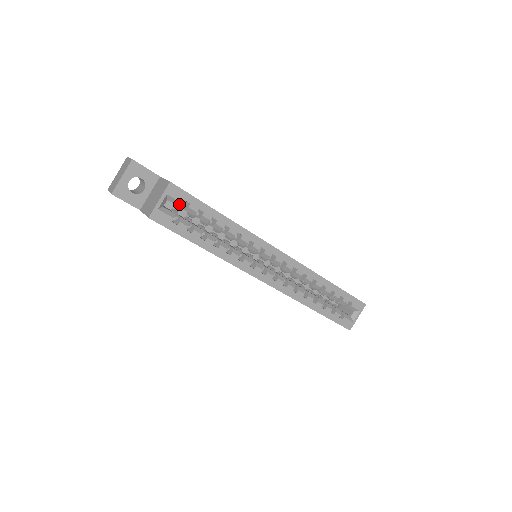
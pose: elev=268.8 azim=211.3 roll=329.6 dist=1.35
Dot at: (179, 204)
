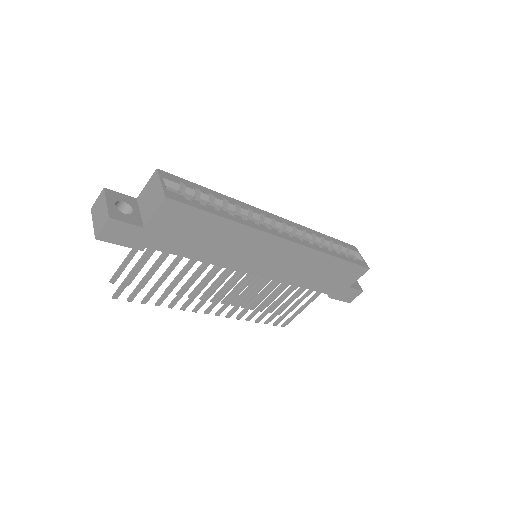
Dot at: (177, 187)
